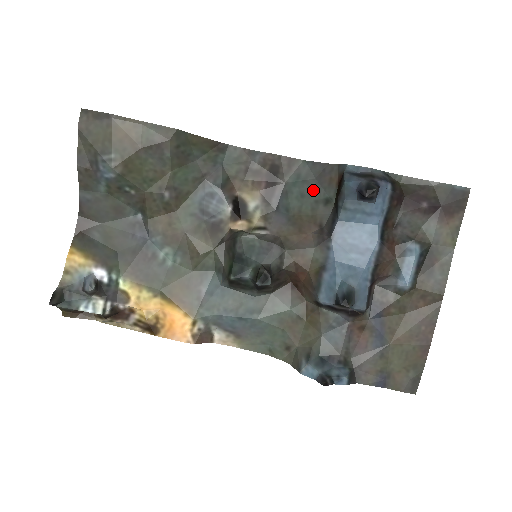
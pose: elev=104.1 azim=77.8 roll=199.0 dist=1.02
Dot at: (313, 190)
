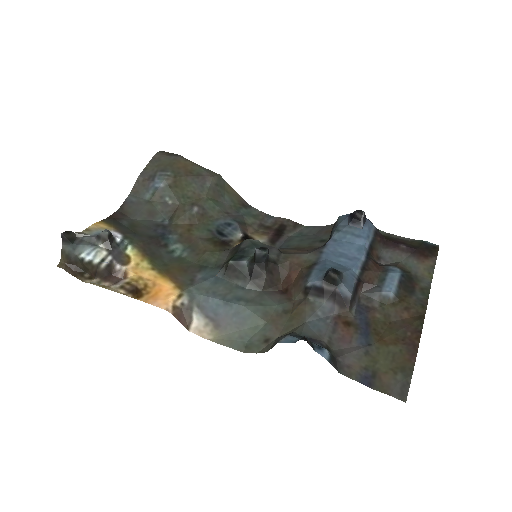
Dot at: (312, 238)
